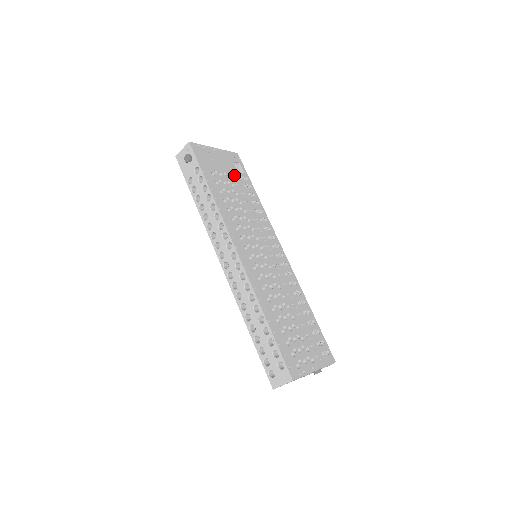
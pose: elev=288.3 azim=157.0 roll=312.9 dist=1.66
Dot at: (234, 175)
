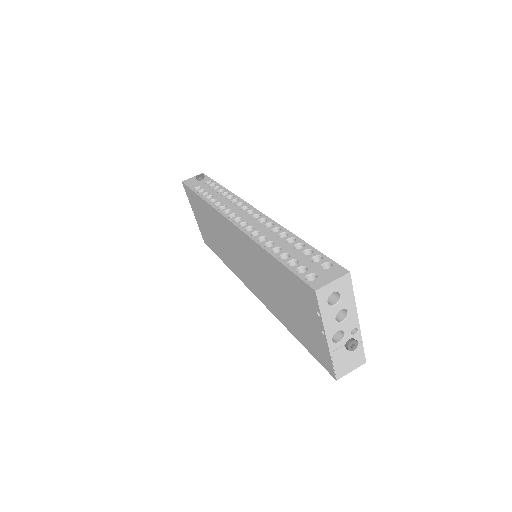
Dot at: occluded
